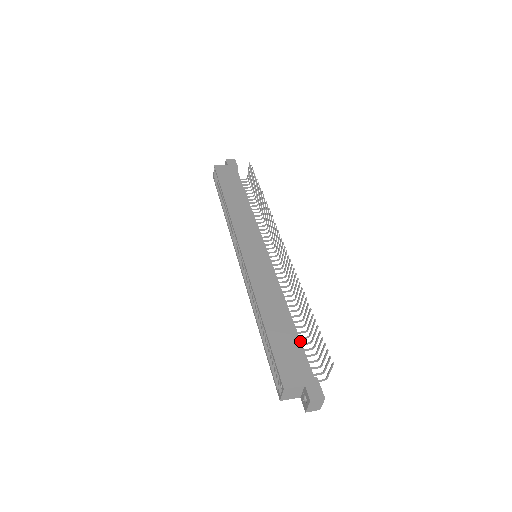
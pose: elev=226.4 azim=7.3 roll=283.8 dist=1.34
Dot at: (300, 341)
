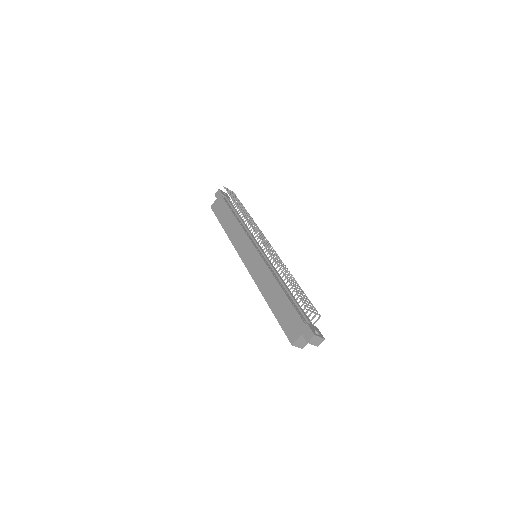
Dot at: (291, 304)
